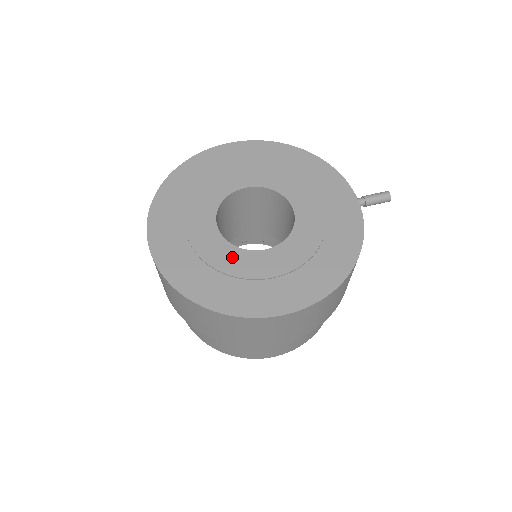
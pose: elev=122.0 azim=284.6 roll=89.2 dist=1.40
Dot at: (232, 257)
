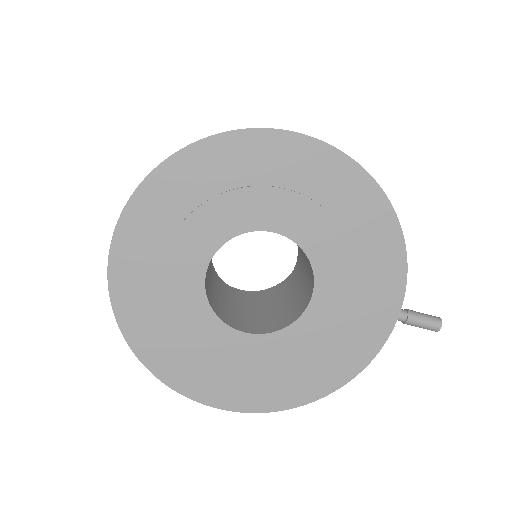
Dot at: (201, 323)
